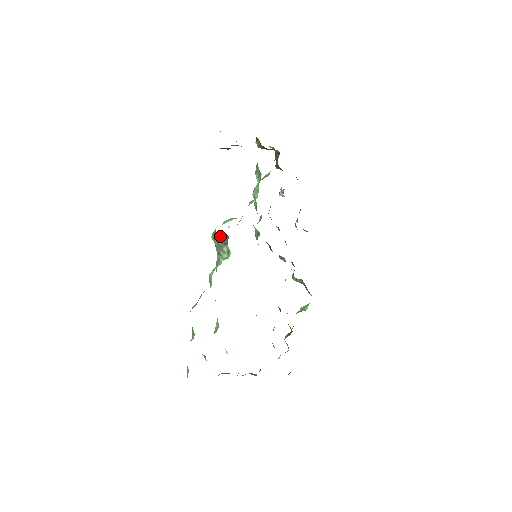
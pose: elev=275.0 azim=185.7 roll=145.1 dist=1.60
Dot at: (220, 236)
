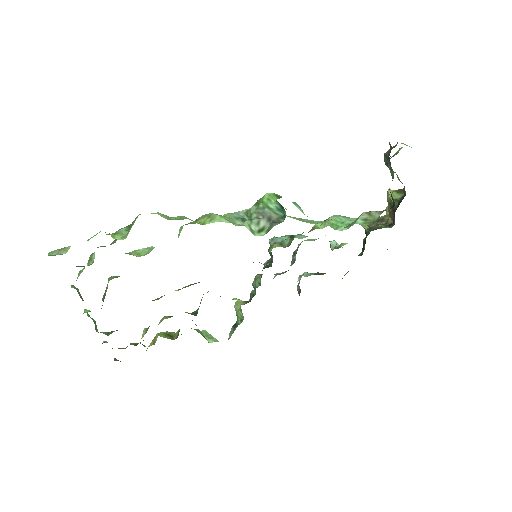
Dot at: (278, 208)
